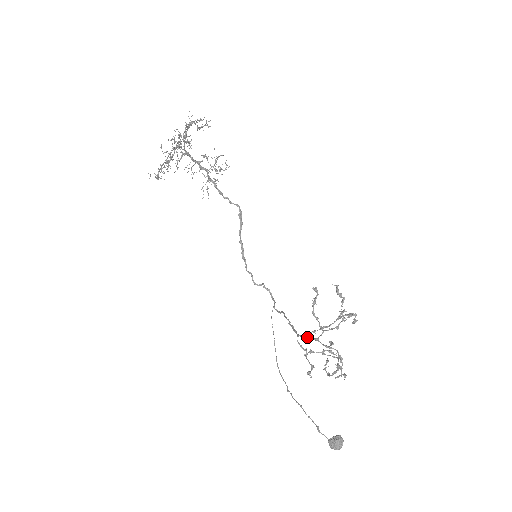
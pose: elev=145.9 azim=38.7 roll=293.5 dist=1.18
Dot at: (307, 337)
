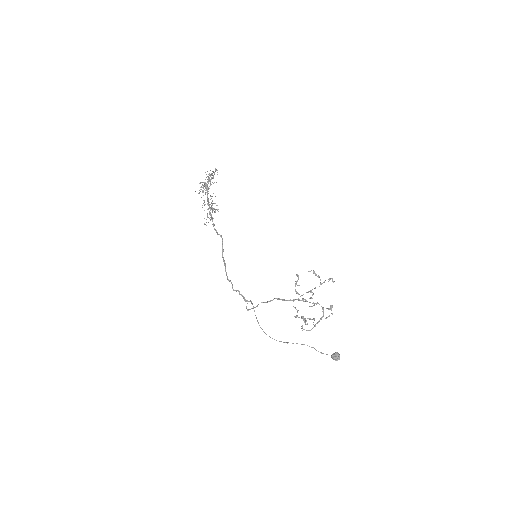
Dot at: occluded
